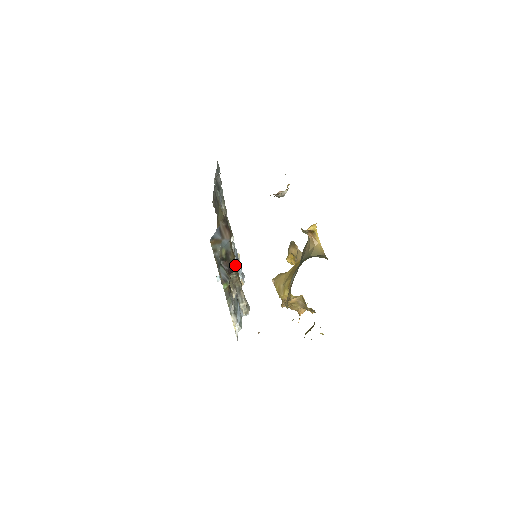
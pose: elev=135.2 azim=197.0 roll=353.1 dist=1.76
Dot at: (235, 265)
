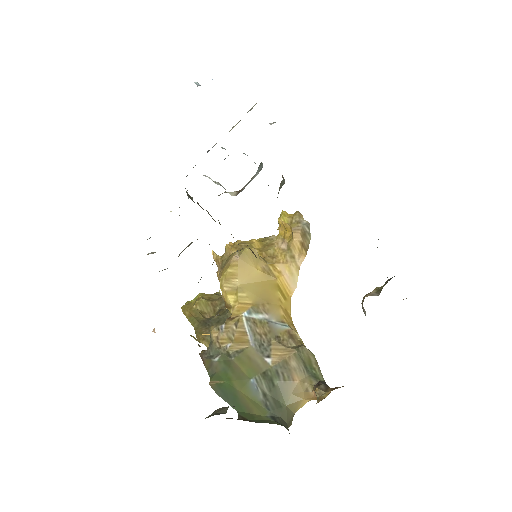
Dot at: occluded
